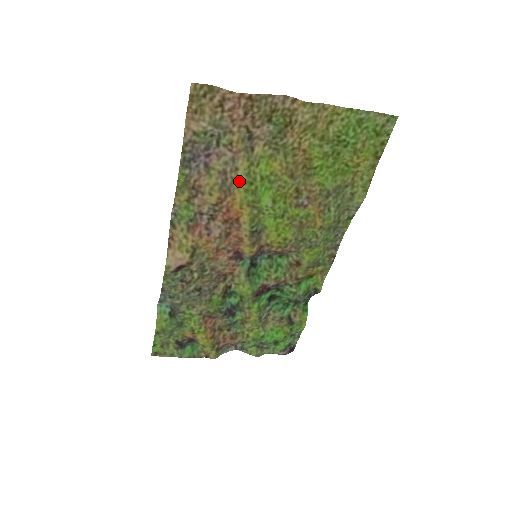
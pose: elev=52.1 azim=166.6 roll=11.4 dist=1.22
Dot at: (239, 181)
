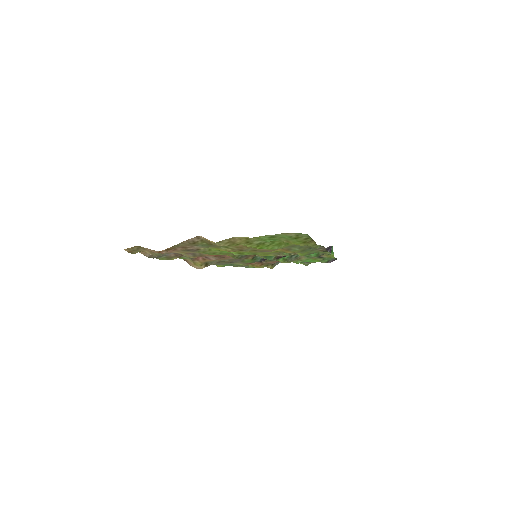
Dot at: occluded
